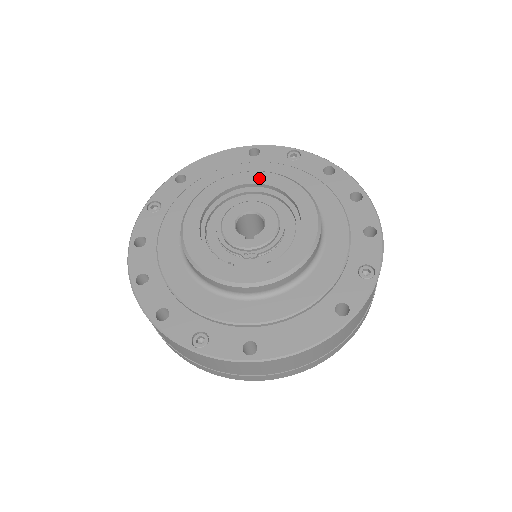
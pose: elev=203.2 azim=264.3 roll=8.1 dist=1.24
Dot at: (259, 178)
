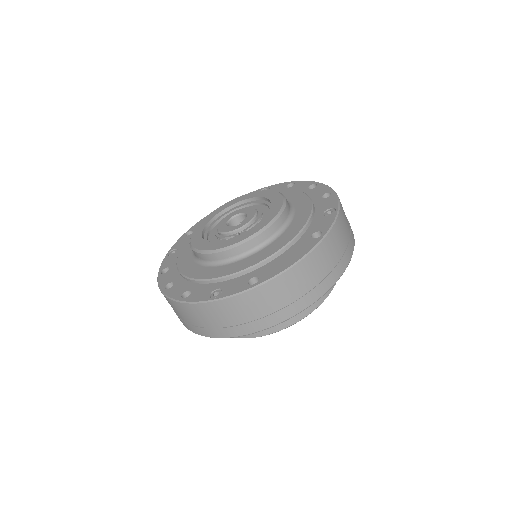
Dot at: (238, 200)
